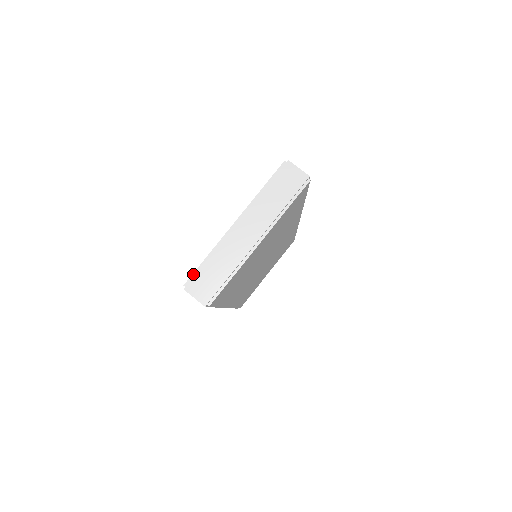
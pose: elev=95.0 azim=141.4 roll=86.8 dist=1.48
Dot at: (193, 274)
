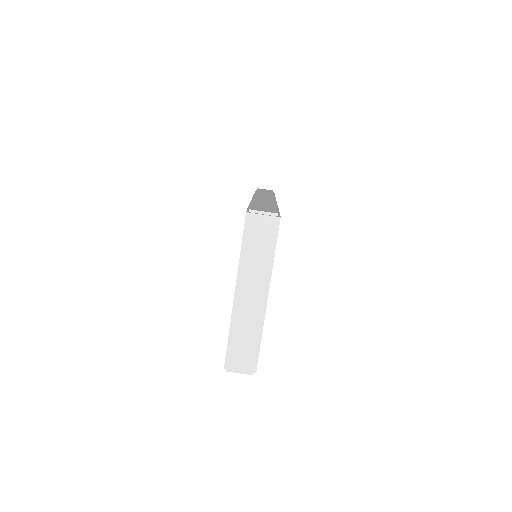
Dot at: (226, 355)
